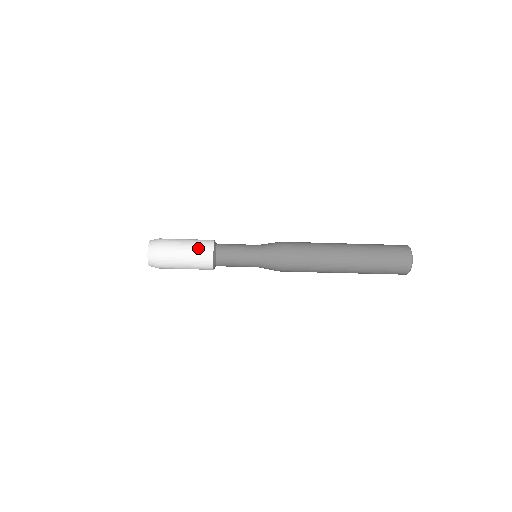
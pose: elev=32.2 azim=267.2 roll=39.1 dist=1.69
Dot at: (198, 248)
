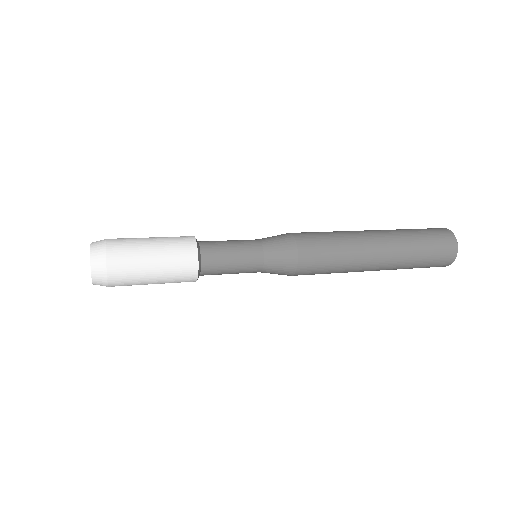
Dot at: (174, 253)
